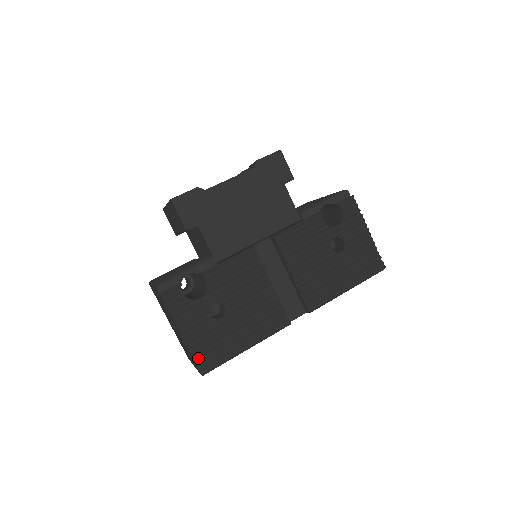
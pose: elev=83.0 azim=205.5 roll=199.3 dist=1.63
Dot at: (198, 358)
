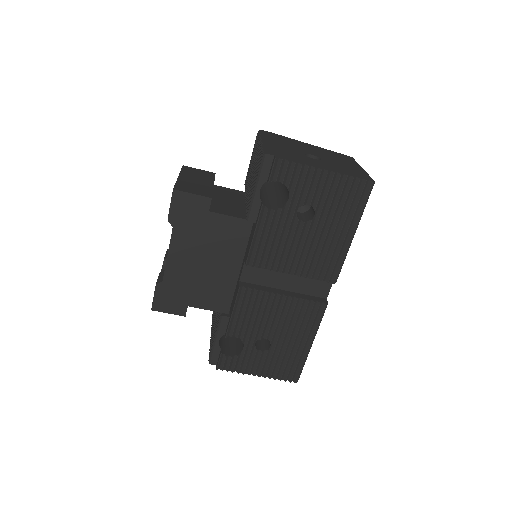
Dot at: (283, 376)
